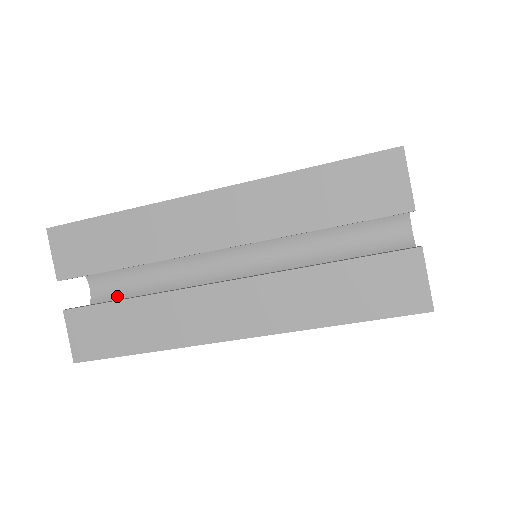
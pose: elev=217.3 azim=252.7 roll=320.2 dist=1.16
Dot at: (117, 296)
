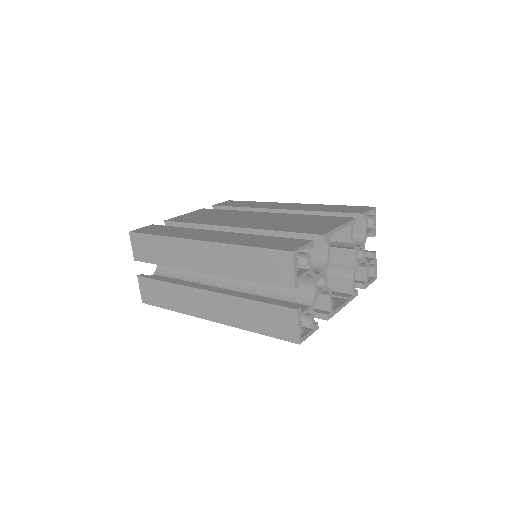
Dot at: (168, 269)
